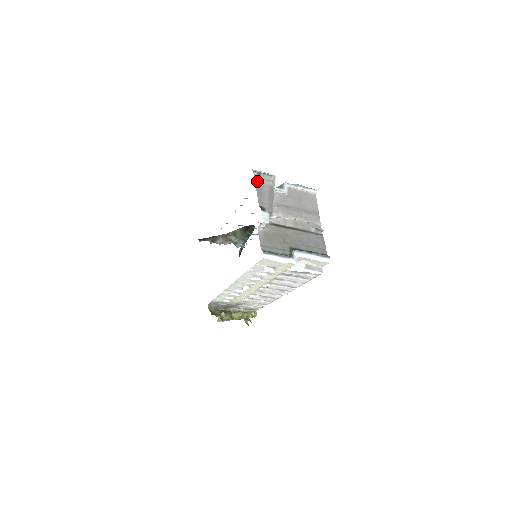
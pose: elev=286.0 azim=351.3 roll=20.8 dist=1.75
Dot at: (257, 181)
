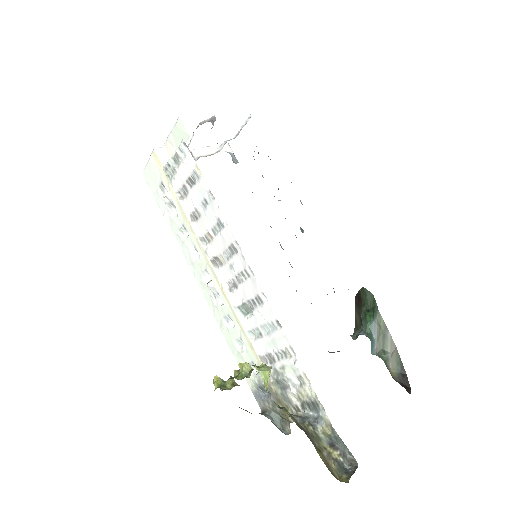
Dot at: occluded
